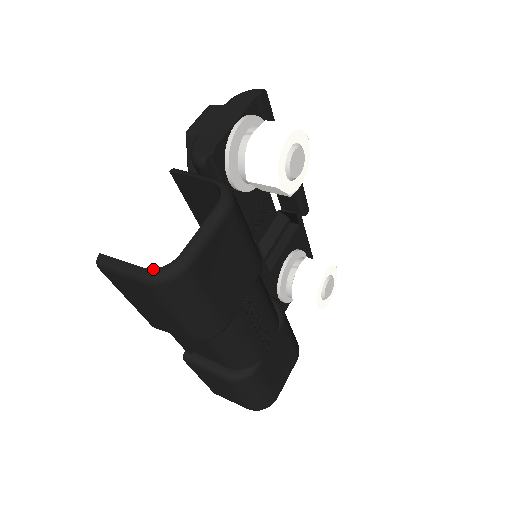
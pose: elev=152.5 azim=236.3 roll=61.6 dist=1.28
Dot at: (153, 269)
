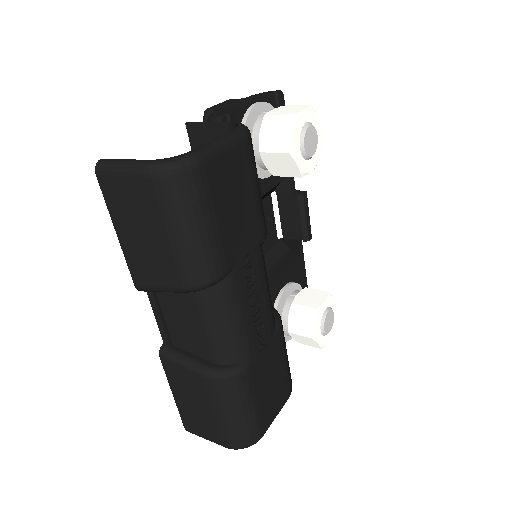
Dot at: (159, 159)
